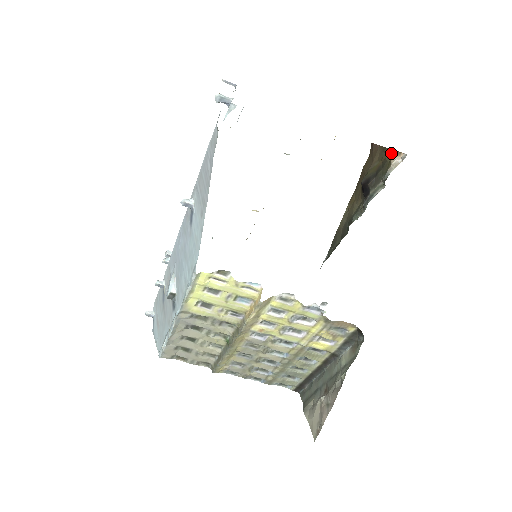
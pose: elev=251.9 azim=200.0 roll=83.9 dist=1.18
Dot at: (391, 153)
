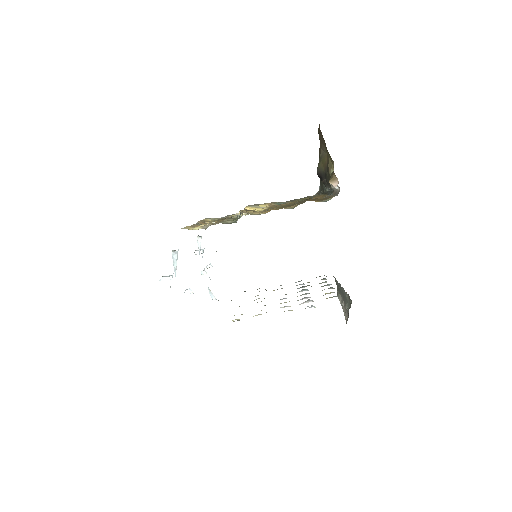
Dot at: (331, 161)
